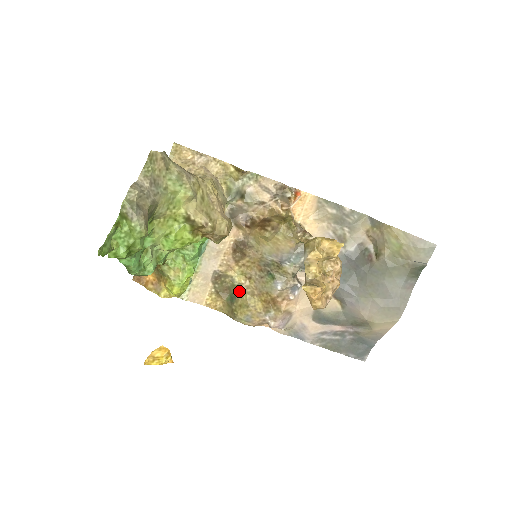
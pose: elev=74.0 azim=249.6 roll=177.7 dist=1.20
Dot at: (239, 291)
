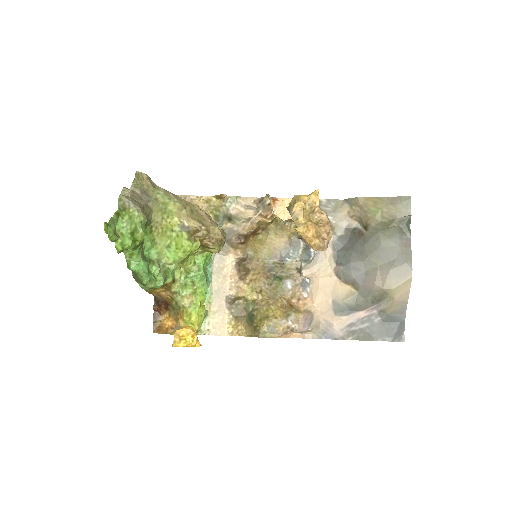
Dot at: (255, 308)
